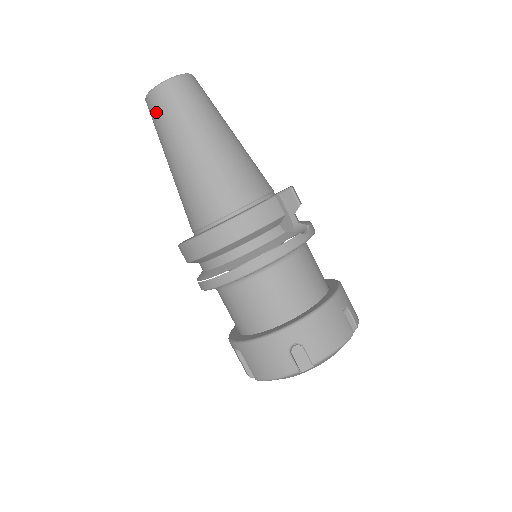
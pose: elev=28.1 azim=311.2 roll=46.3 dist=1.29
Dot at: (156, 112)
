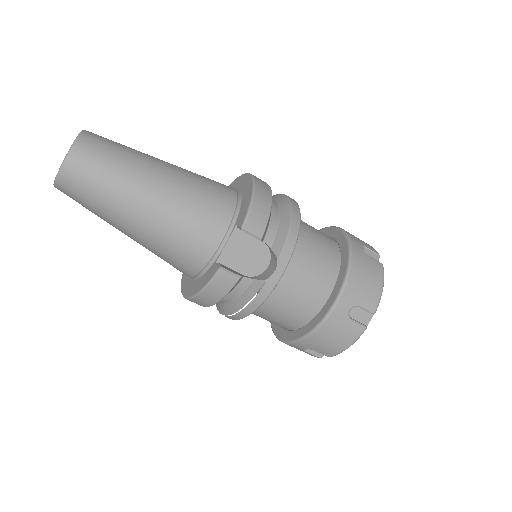
Dot at: occluded
